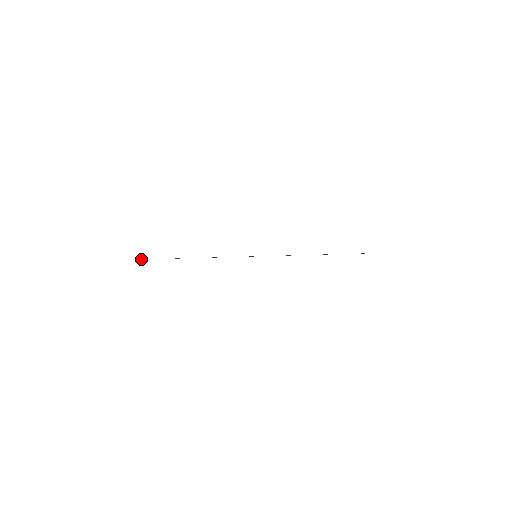
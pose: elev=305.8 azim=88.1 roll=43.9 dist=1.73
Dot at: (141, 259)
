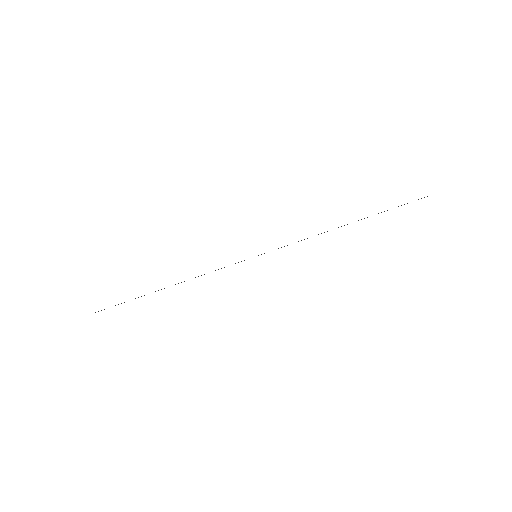
Dot at: (104, 309)
